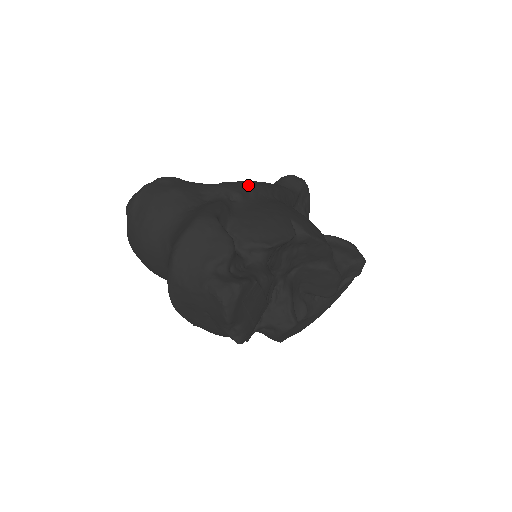
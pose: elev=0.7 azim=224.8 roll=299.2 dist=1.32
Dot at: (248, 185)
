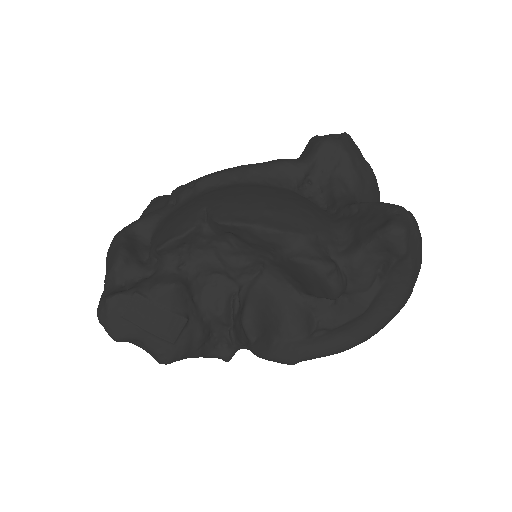
Dot at: (197, 180)
